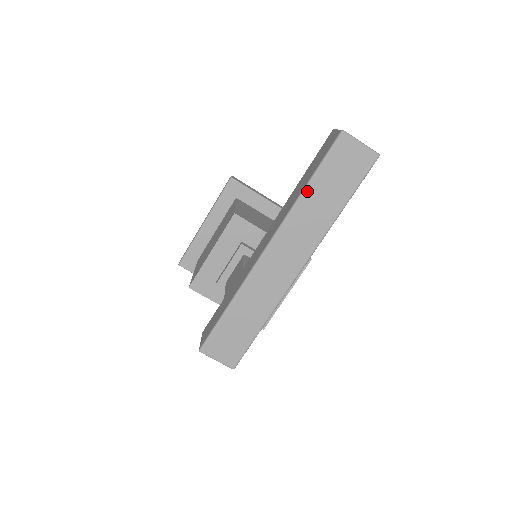
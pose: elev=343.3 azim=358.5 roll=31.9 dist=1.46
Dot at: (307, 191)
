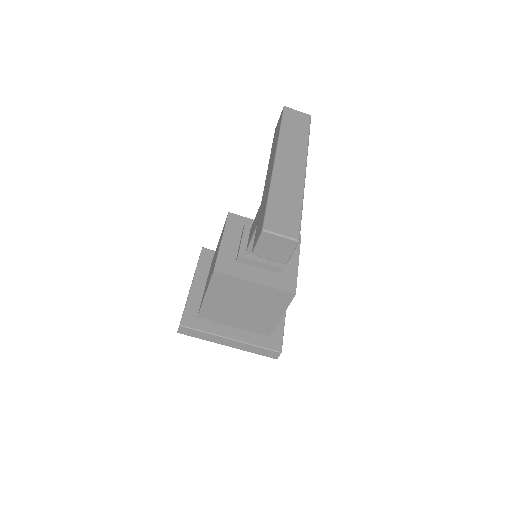
Dot at: (282, 130)
